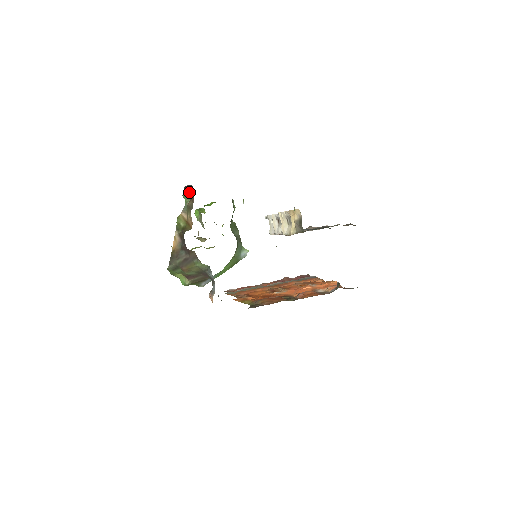
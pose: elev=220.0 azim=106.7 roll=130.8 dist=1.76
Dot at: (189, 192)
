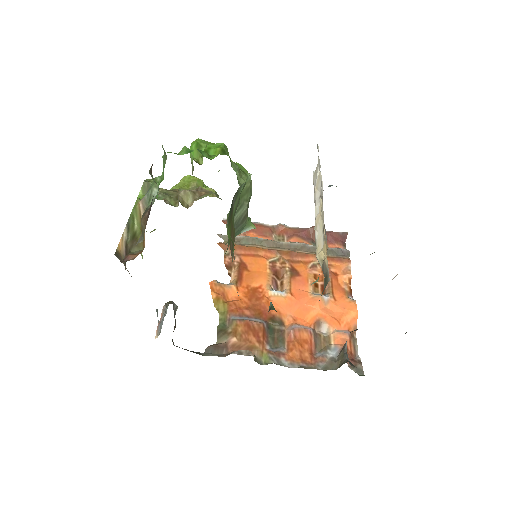
Dot at: occluded
